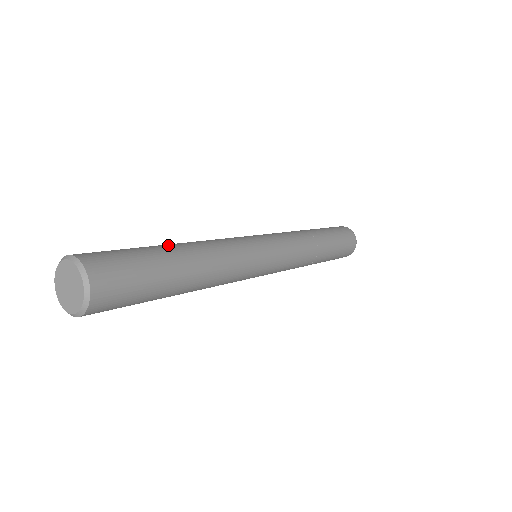
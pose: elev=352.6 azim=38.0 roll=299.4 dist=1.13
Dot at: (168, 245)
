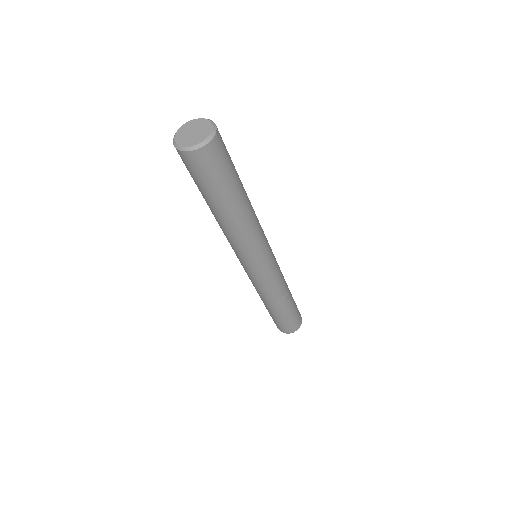
Dot at: occluded
